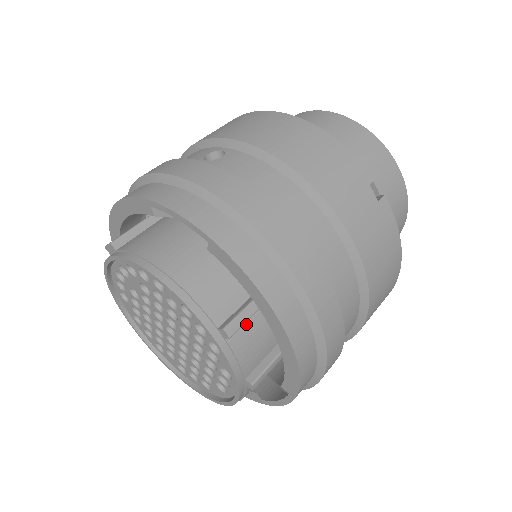
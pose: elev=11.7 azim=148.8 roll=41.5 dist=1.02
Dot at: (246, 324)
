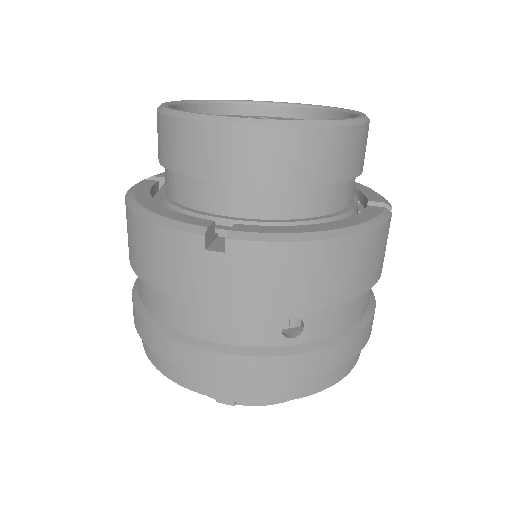
Dot at: occluded
